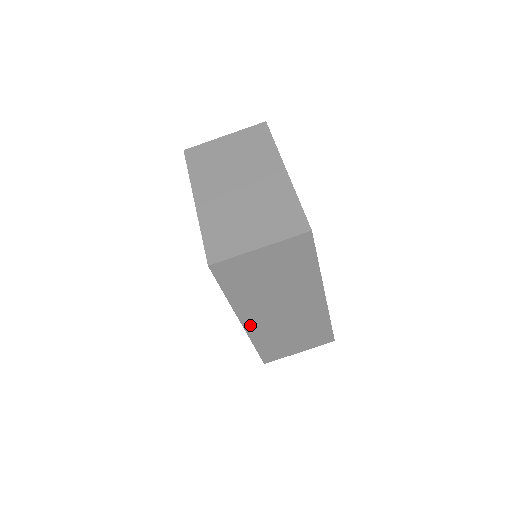
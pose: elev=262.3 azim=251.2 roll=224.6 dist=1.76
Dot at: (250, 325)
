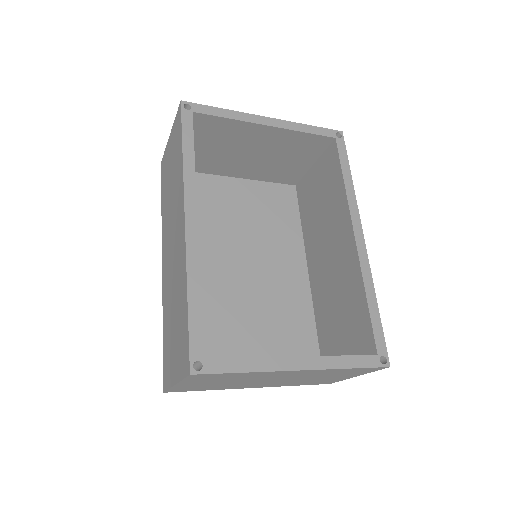
Dot at: occluded
